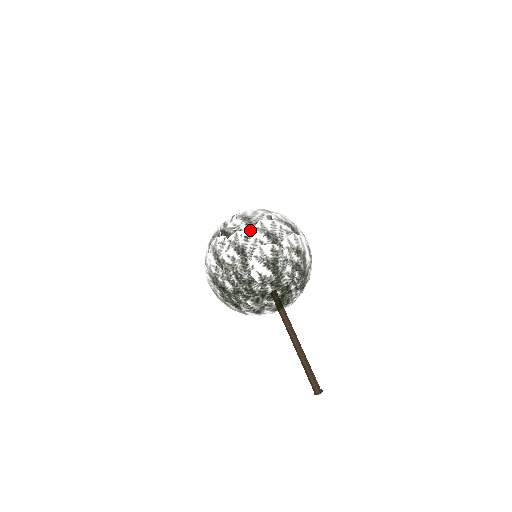
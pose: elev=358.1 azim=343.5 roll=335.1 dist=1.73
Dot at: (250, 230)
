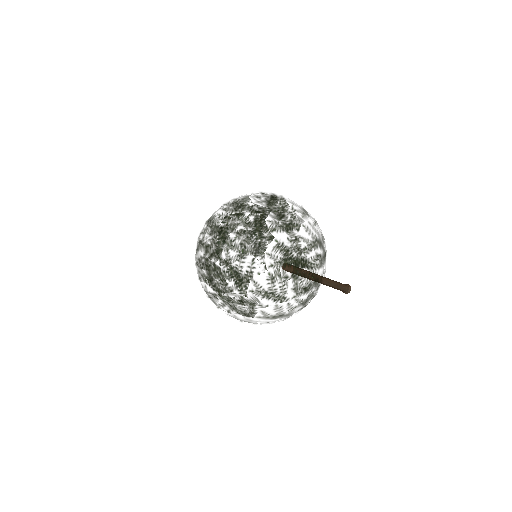
Dot at: (243, 293)
